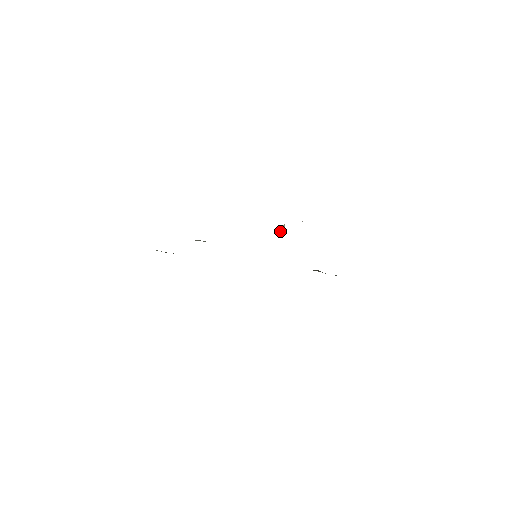
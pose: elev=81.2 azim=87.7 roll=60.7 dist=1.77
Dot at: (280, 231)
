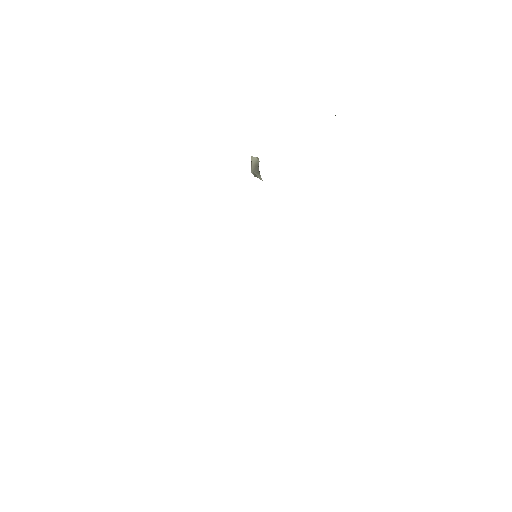
Dot at: (254, 170)
